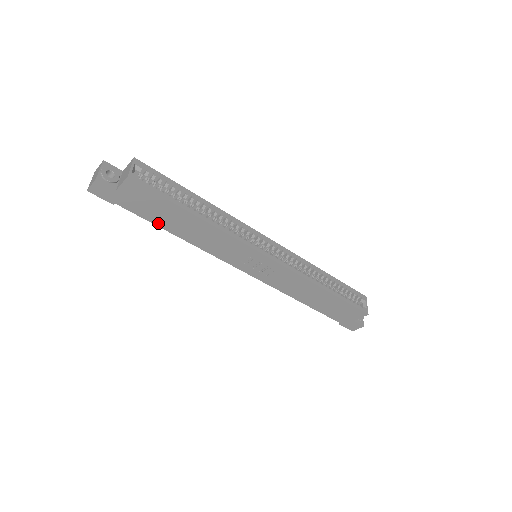
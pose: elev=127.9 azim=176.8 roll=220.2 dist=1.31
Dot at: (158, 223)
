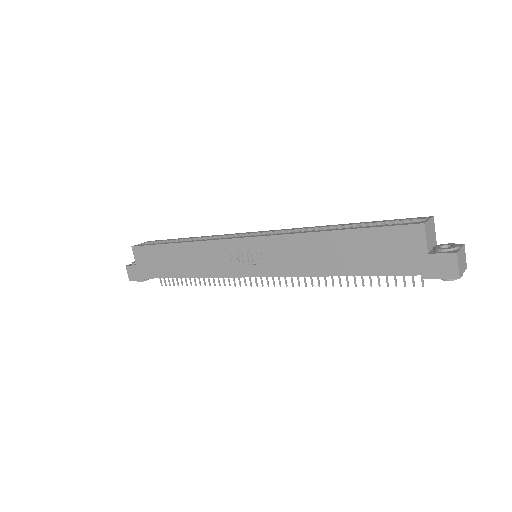
Dot at: (169, 275)
